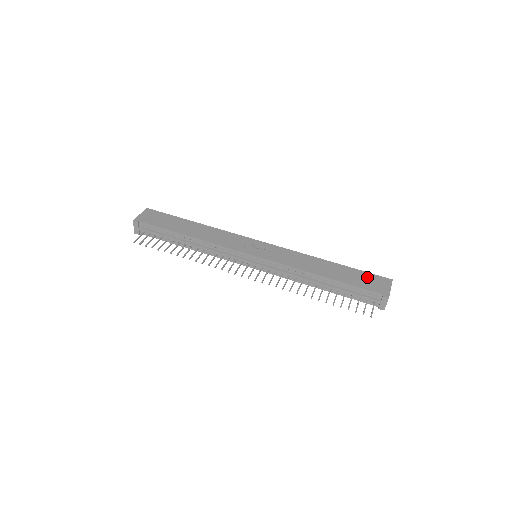
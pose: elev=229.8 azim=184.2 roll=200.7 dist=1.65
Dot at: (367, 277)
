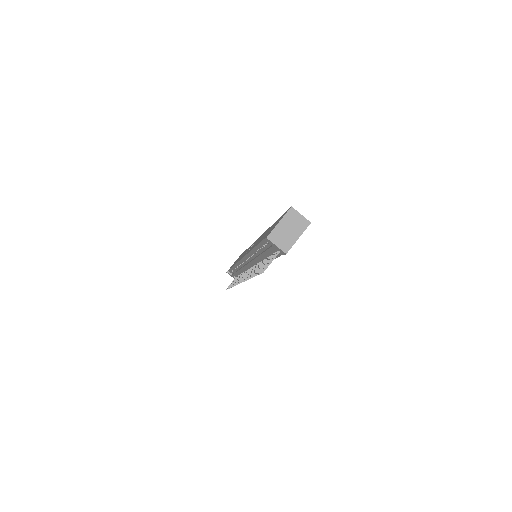
Dot at: occluded
